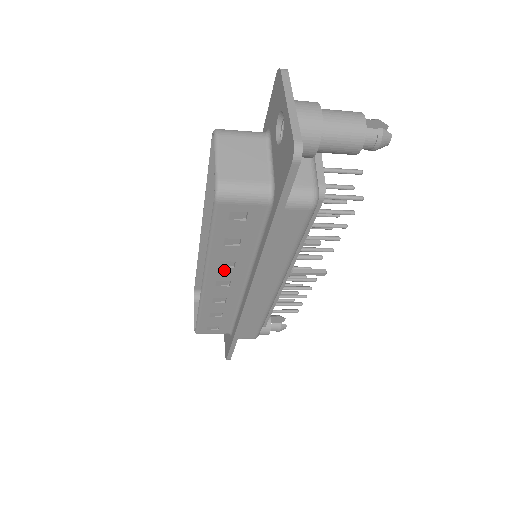
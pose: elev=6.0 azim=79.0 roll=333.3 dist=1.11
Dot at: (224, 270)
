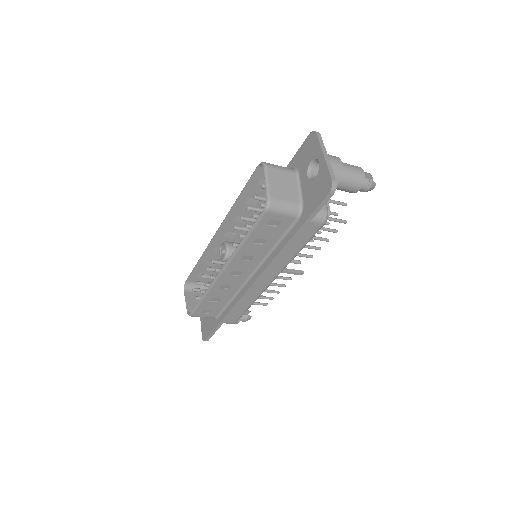
Dot at: (242, 262)
